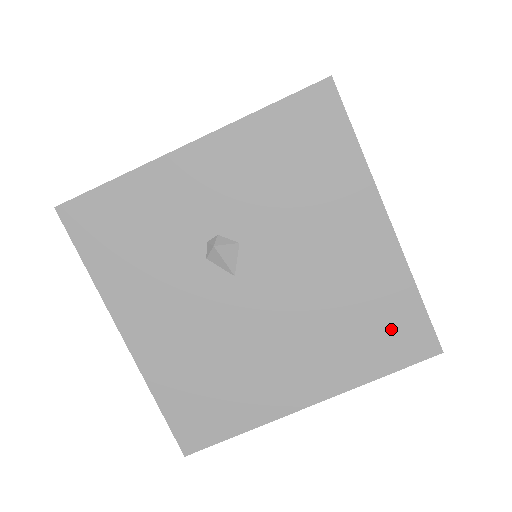
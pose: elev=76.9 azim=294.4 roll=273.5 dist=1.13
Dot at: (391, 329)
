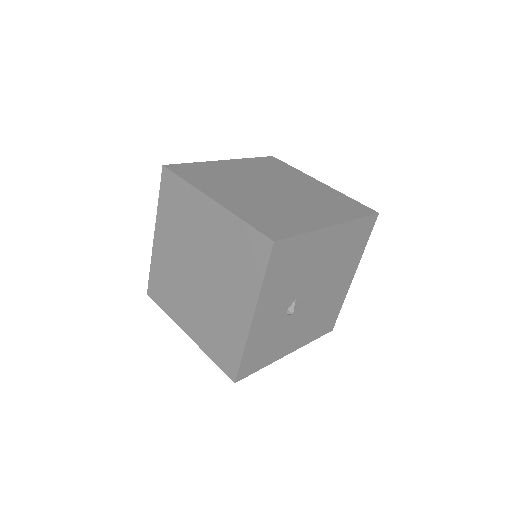
Dot at: (359, 235)
